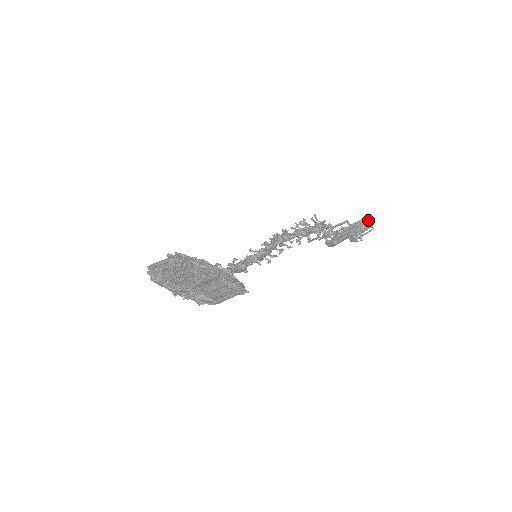
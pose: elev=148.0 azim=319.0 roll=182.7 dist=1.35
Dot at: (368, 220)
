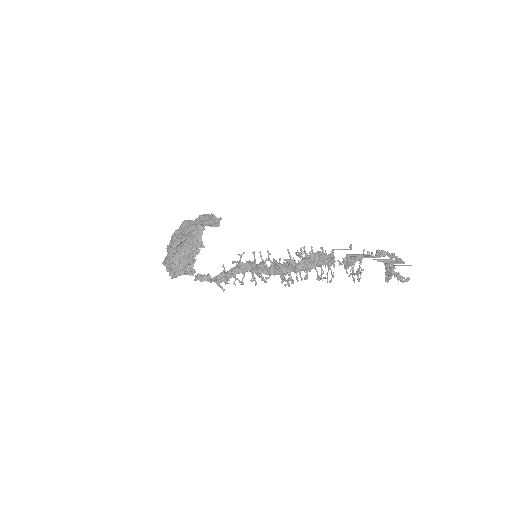
Dot at: (382, 251)
